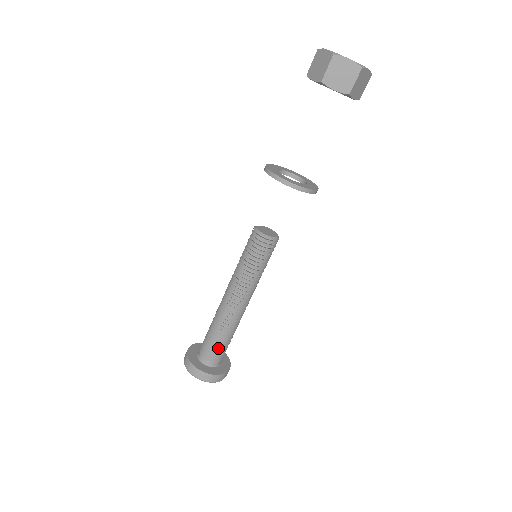
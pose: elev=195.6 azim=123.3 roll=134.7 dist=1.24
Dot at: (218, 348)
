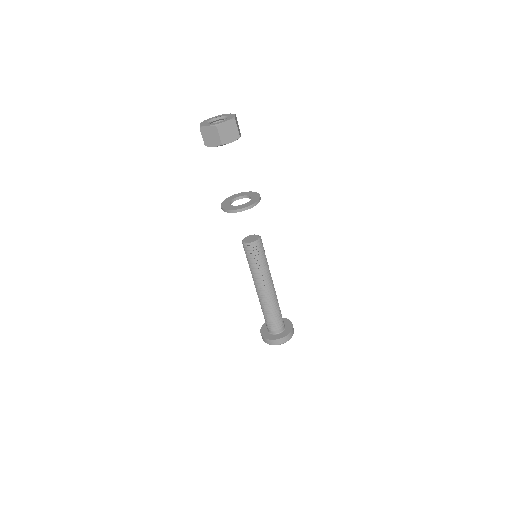
Dot at: (271, 321)
